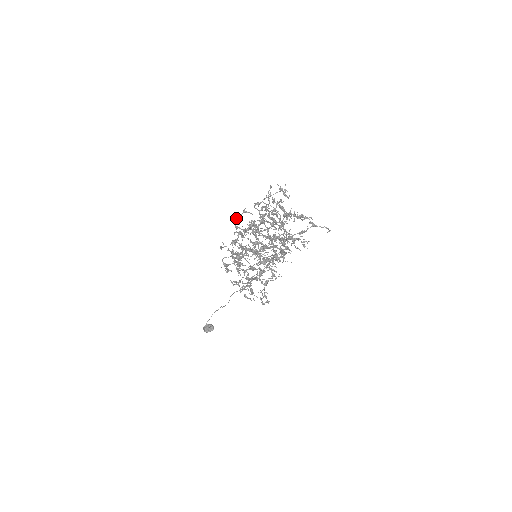
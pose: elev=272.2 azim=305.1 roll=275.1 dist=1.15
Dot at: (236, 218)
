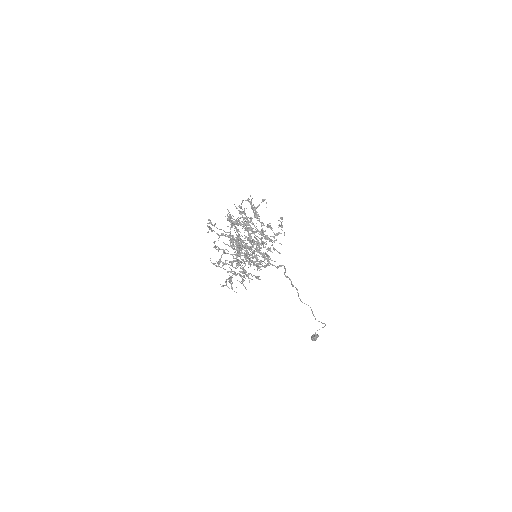
Dot at: occluded
